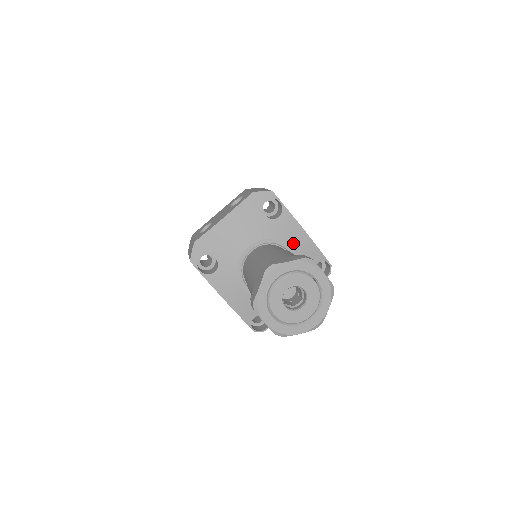
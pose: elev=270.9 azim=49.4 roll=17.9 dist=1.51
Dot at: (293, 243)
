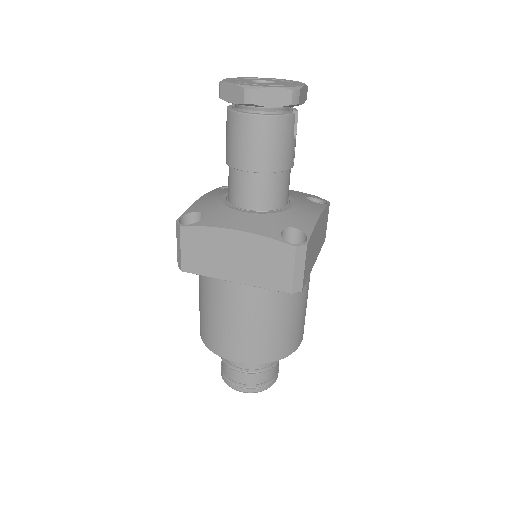
Dot at: (300, 207)
